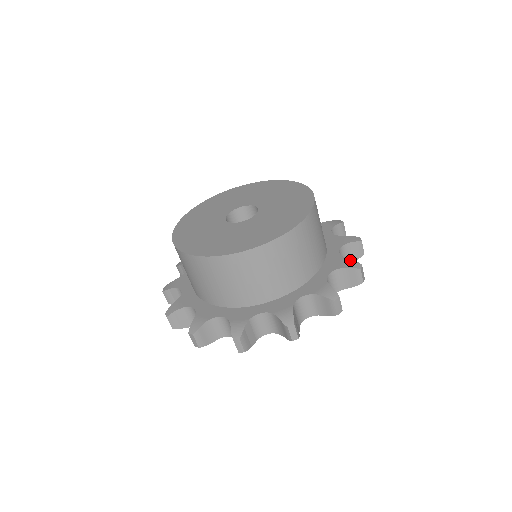
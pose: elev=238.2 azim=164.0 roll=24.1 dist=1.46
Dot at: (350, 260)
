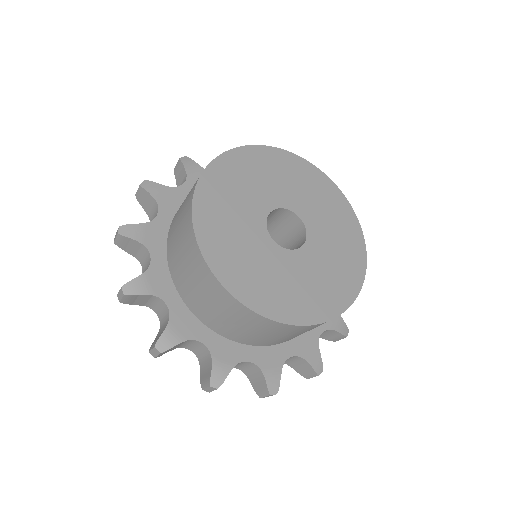
Dot at: occluded
